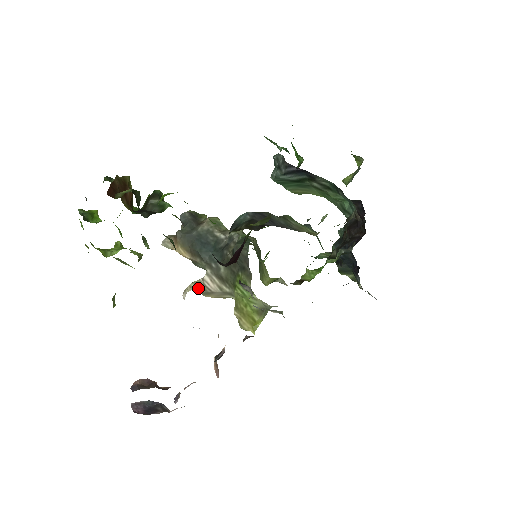
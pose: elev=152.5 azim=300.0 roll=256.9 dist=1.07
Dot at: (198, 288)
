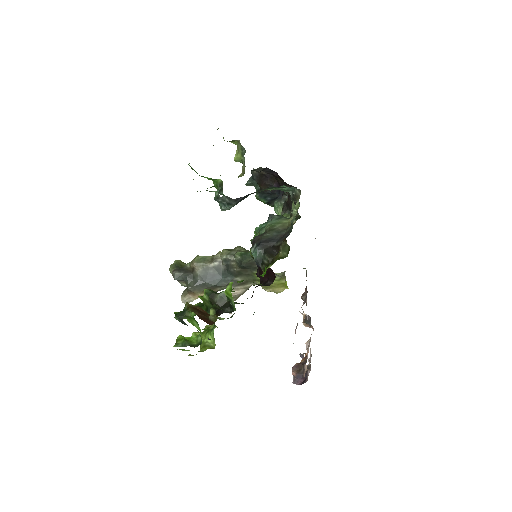
Dot at: occluded
